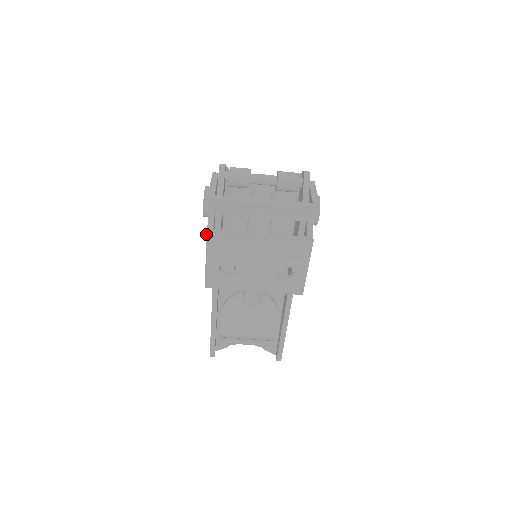
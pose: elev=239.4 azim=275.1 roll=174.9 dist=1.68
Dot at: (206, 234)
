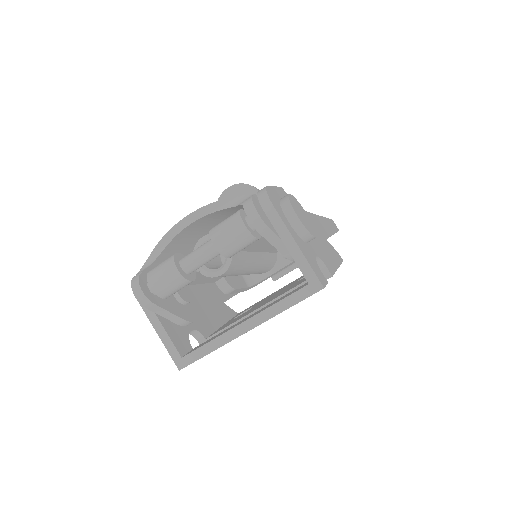
Dot at: occluded
